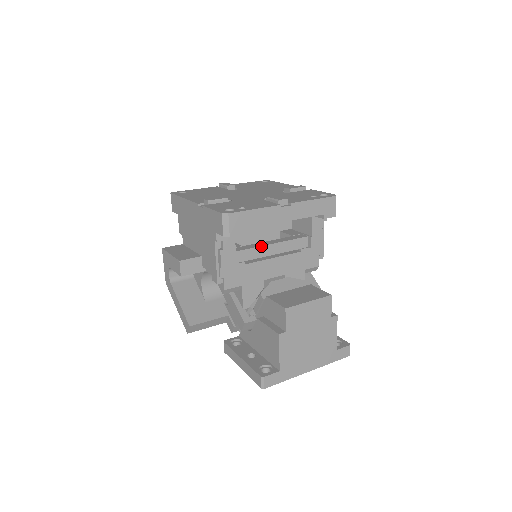
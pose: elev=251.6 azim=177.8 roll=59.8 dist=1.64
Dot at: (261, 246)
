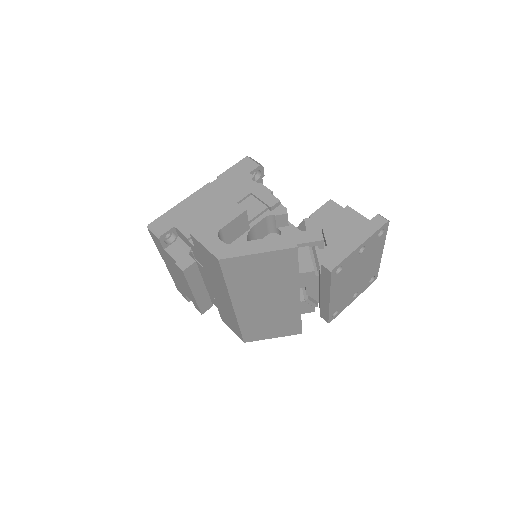
Dot at: occluded
